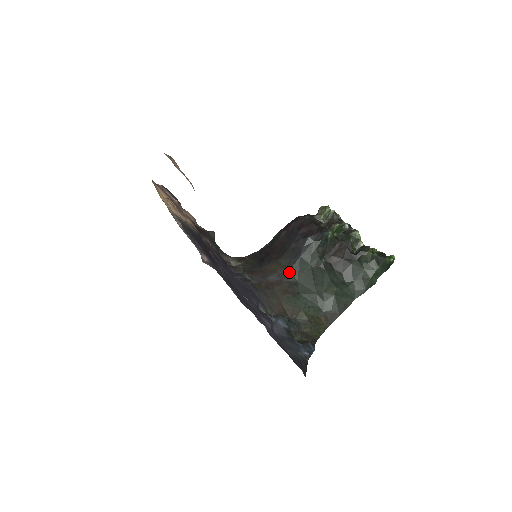
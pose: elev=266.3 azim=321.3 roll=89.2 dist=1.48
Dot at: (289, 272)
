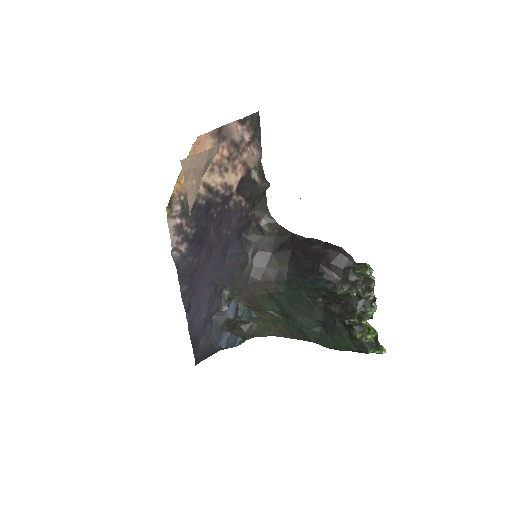
Dot at: (284, 280)
